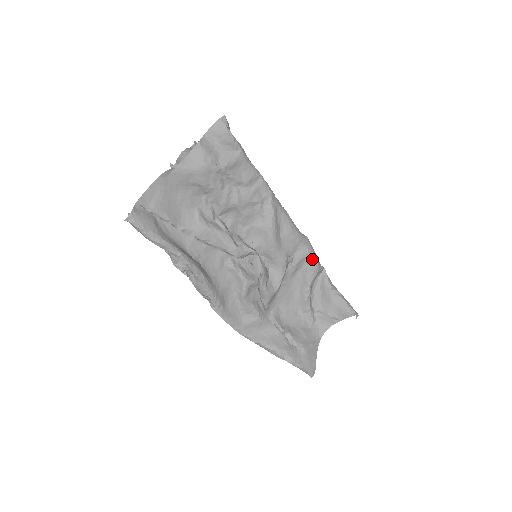
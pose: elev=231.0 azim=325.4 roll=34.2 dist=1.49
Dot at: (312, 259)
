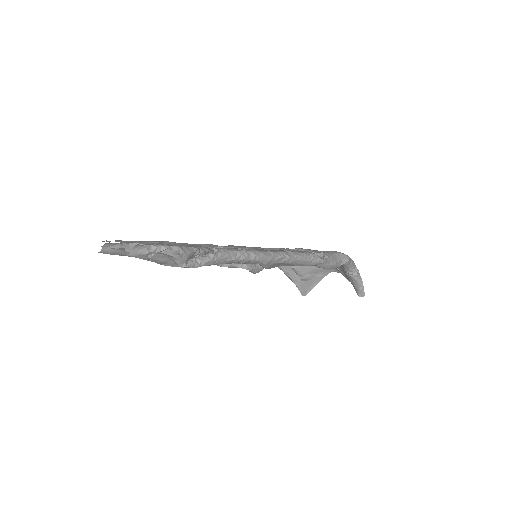
Dot at: occluded
